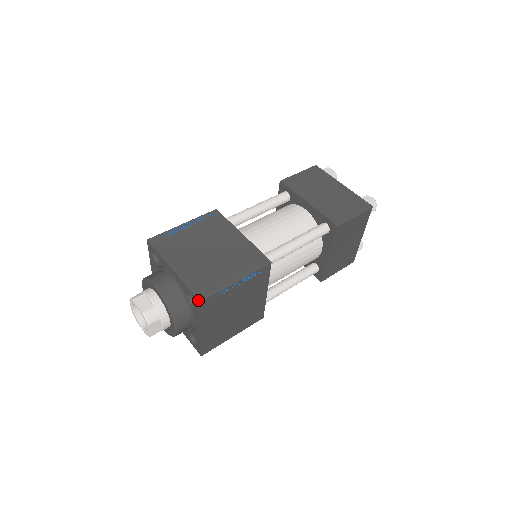
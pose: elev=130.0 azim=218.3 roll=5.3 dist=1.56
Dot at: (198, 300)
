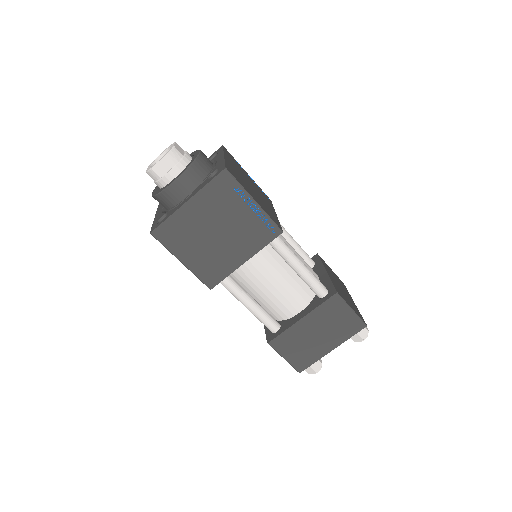
Dot at: (225, 167)
